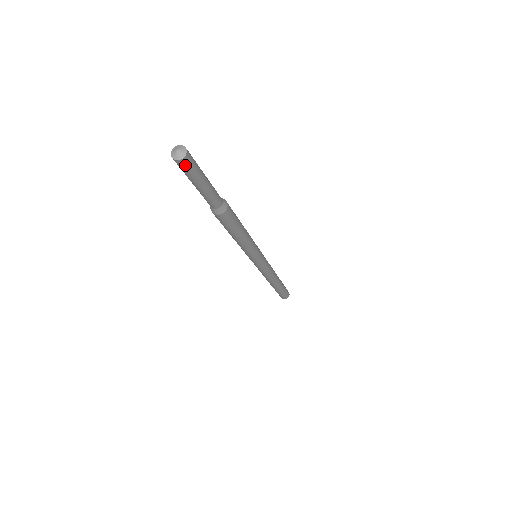
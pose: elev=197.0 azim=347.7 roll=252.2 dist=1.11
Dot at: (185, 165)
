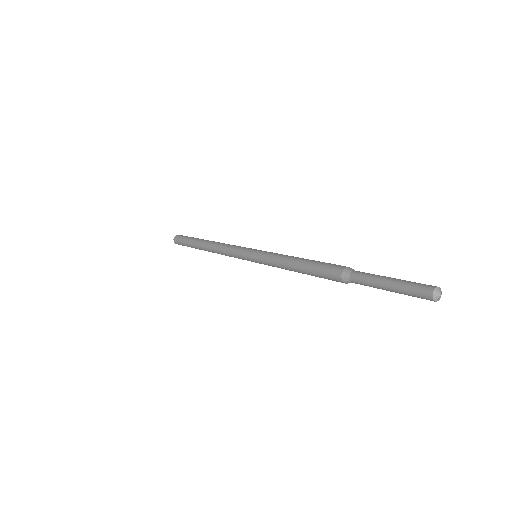
Dot at: (427, 299)
